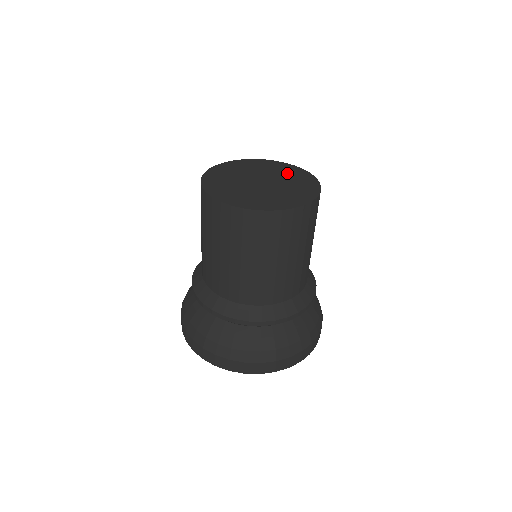
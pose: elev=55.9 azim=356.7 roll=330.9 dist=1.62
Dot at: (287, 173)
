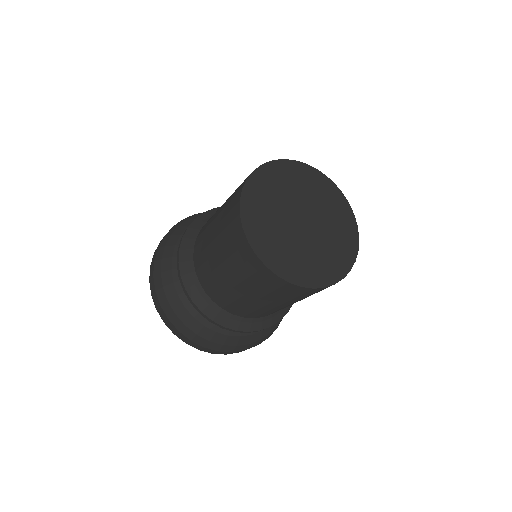
Dot at: (317, 191)
